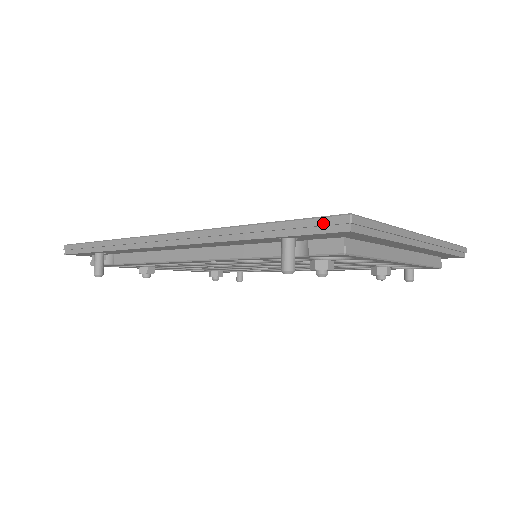
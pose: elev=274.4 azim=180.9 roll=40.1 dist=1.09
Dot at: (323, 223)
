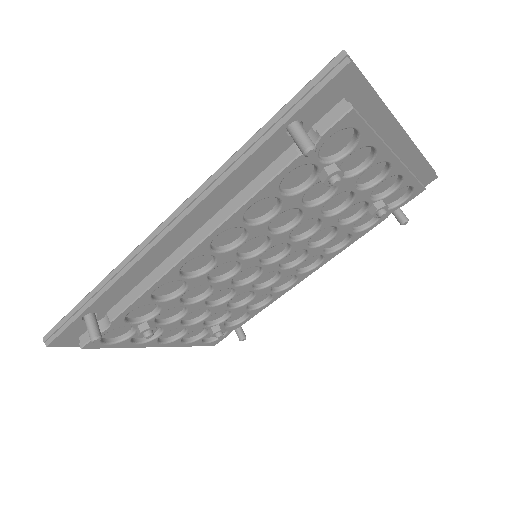
Dot at: (322, 75)
